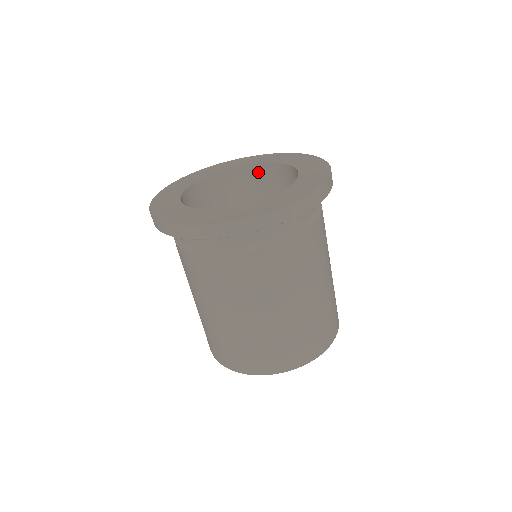
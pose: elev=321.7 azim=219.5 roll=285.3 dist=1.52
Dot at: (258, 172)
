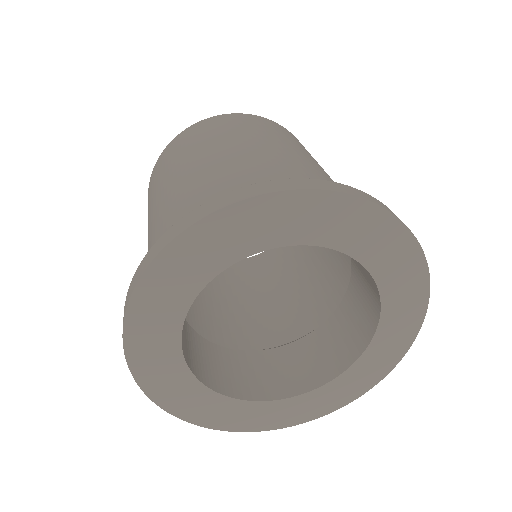
Dot at: occluded
